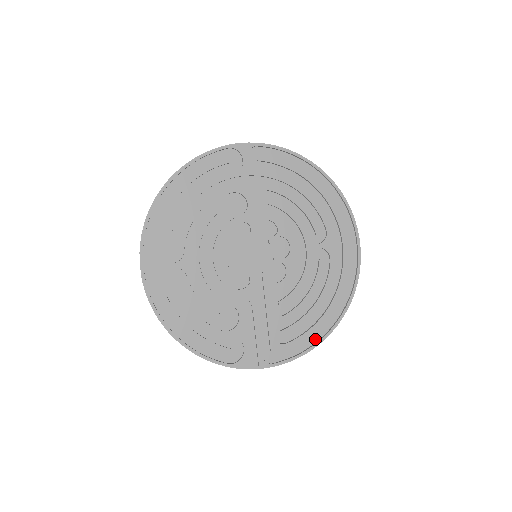
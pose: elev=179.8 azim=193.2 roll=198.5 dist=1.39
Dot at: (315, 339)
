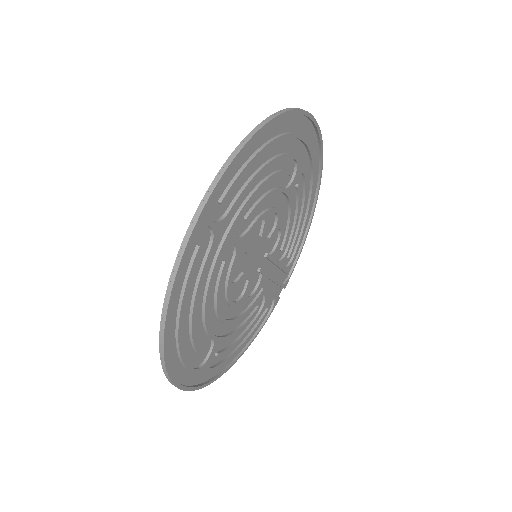
Dot at: (306, 228)
